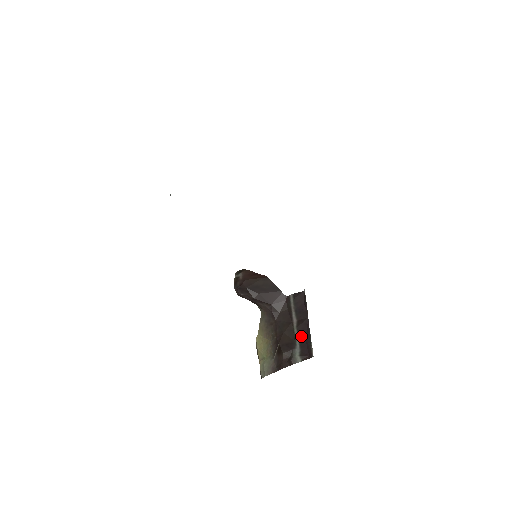
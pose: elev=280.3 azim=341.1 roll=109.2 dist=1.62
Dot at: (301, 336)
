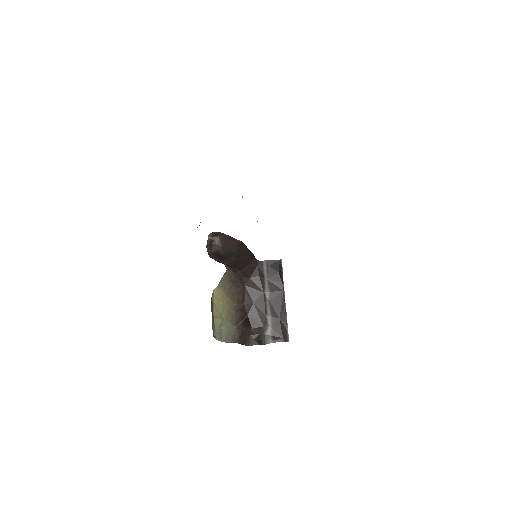
Dot at: (274, 311)
